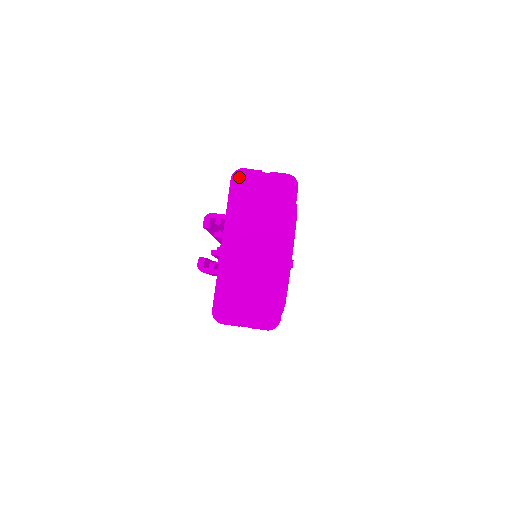
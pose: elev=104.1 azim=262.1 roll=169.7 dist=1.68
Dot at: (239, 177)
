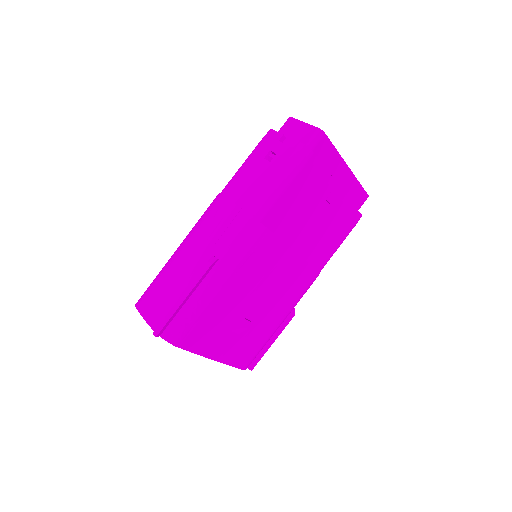
Dot at: occluded
